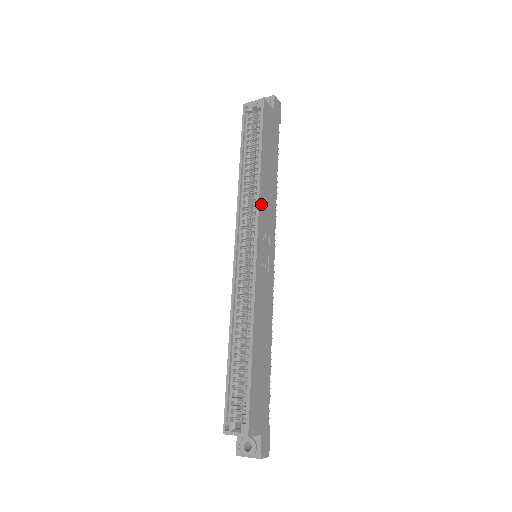
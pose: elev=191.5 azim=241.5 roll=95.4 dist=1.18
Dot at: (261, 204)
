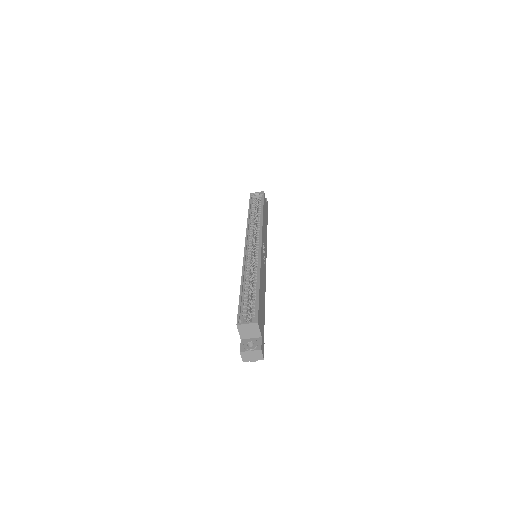
Dot at: (263, 229)
